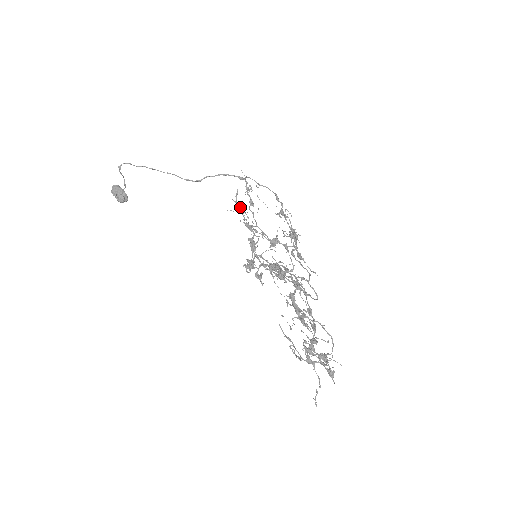
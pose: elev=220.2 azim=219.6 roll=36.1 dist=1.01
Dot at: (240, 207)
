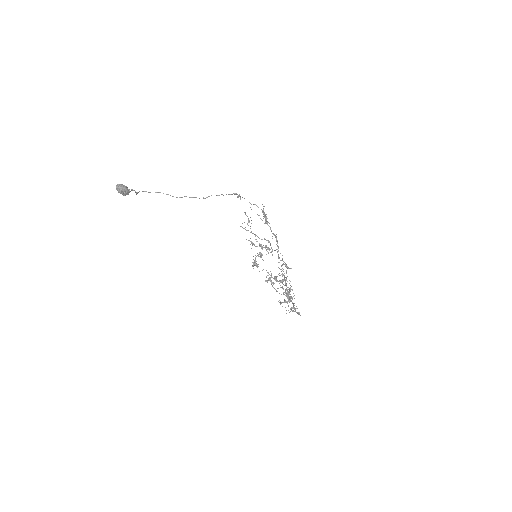
Dot at: occluded
